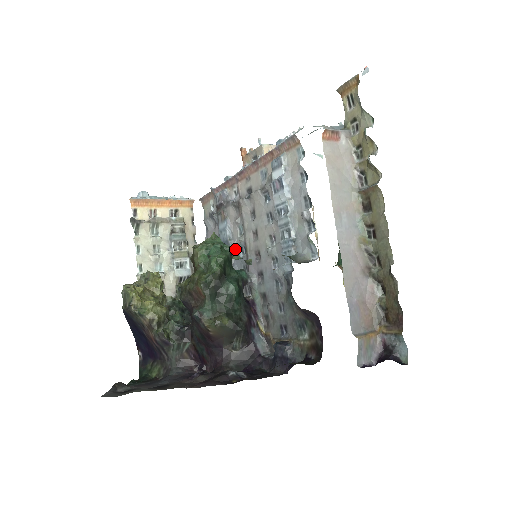
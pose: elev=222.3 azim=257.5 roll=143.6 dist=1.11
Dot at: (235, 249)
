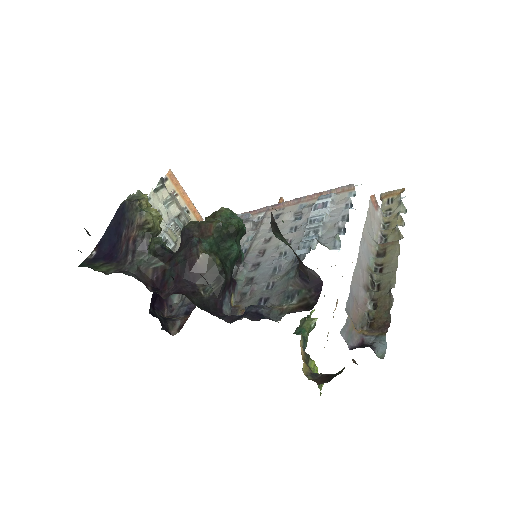
Dot at: occluded
